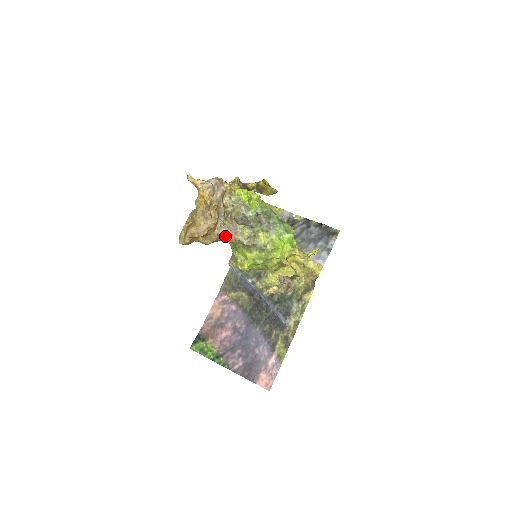
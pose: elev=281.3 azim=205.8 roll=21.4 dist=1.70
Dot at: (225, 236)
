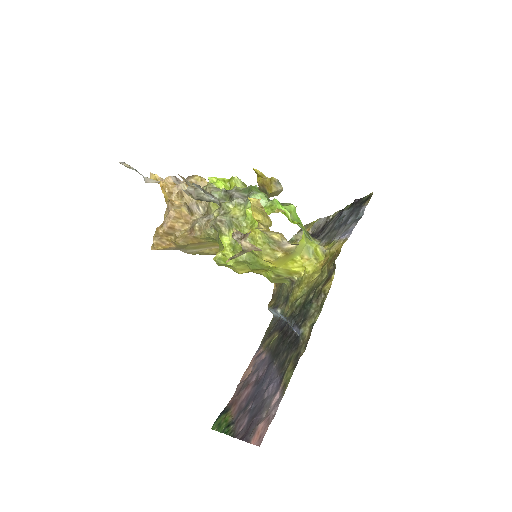
Dot at: (199, 229)
